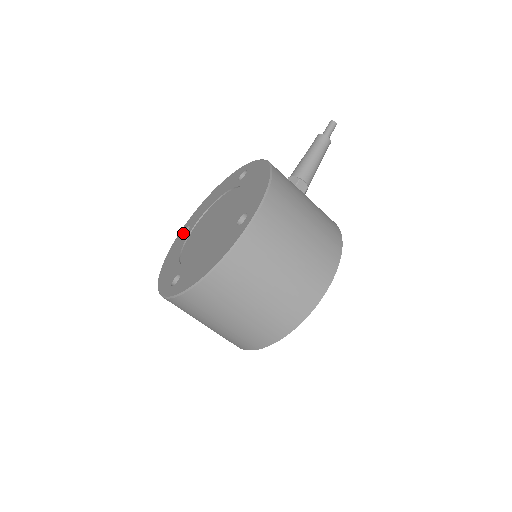
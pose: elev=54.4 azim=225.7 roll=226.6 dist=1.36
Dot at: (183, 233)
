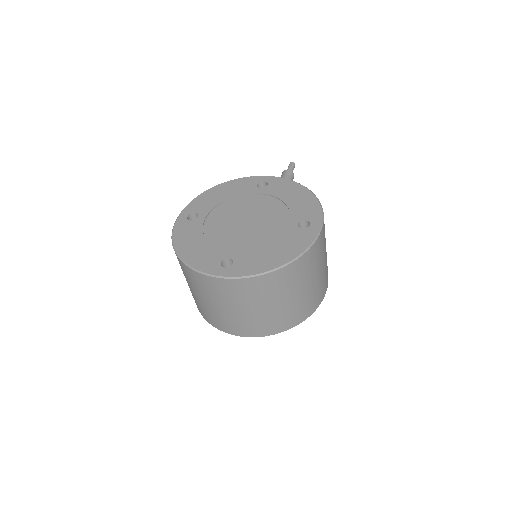
Dot at: (187, 218)
